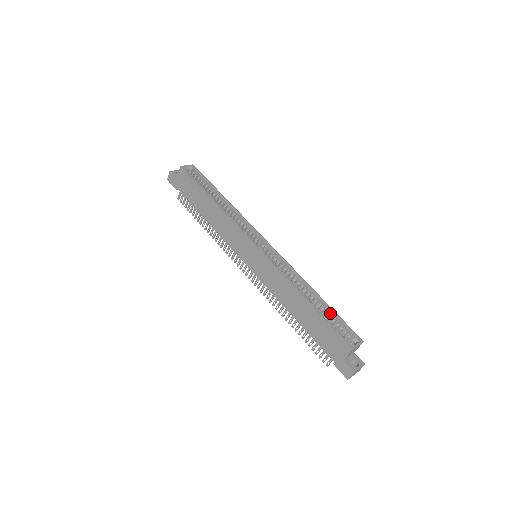
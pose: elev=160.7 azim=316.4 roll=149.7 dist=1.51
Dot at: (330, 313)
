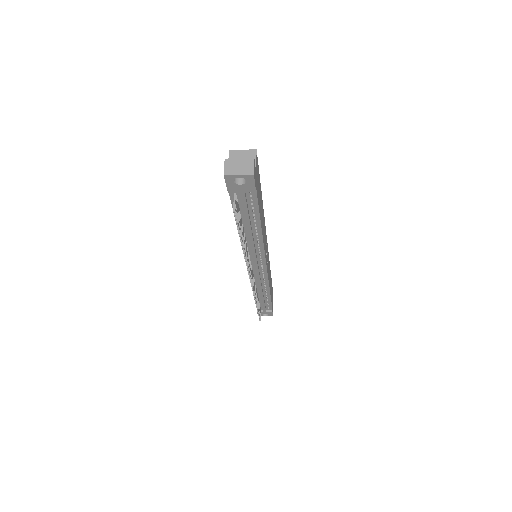
Dot at: occluded
